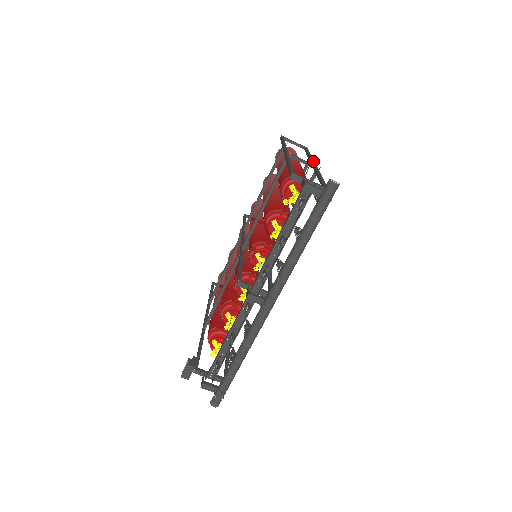
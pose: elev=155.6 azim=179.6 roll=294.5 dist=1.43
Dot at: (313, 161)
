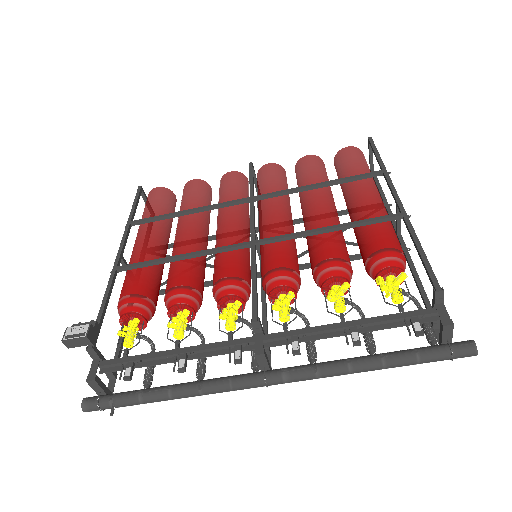
Dot at: occluded
